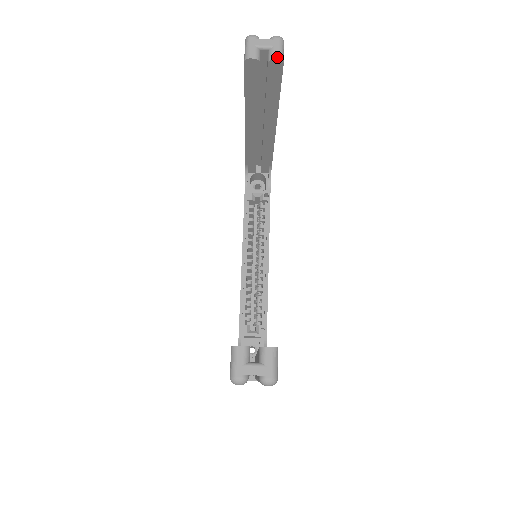
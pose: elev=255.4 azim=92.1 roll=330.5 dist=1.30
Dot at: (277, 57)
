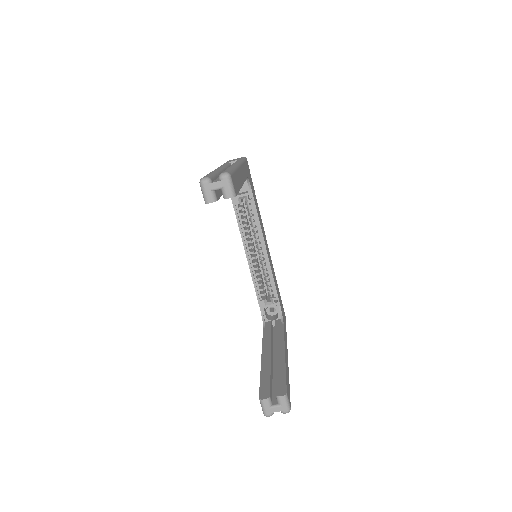
Dot at: (230, 196)
